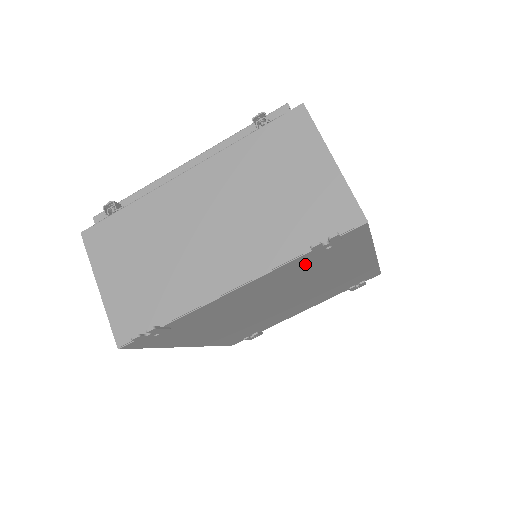
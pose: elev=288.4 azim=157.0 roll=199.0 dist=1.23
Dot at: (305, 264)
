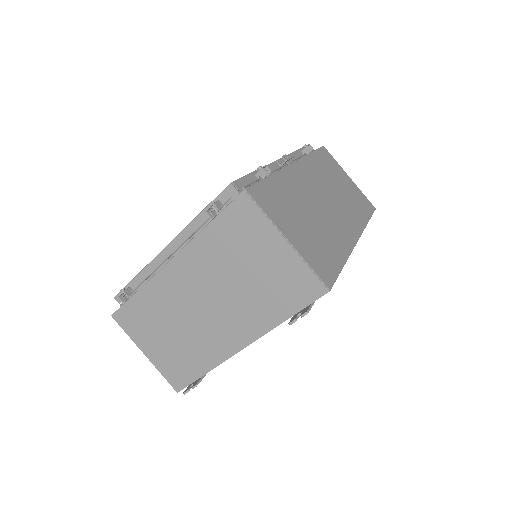
Dot at: occluded
